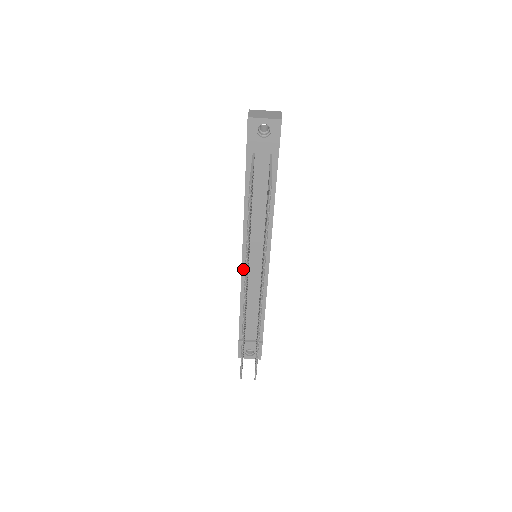
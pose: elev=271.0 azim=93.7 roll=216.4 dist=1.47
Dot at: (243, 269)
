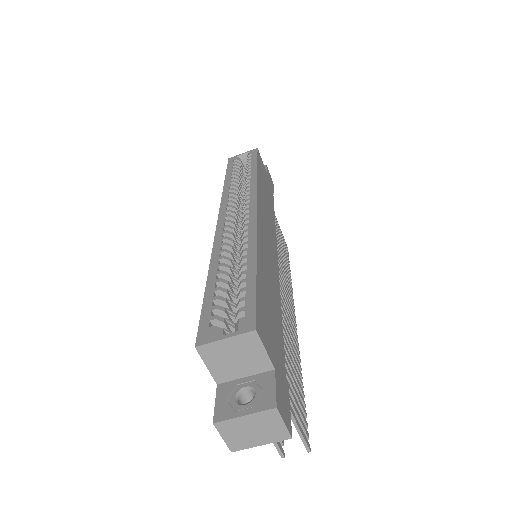
Dot at: occluded
